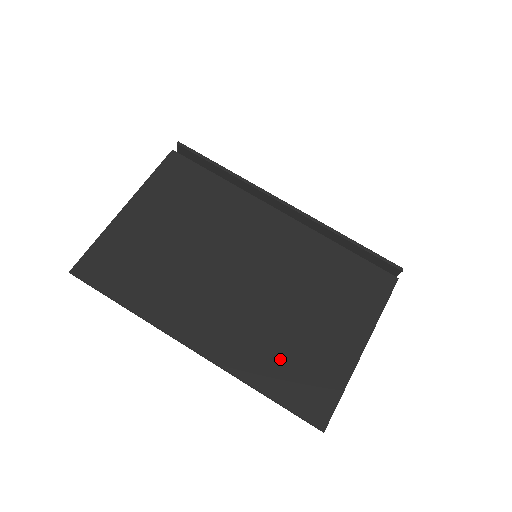
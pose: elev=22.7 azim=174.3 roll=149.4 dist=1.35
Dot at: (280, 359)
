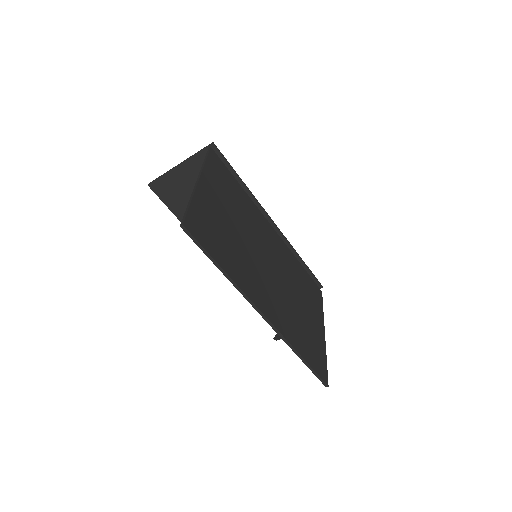
Dot at: (301, 334)
